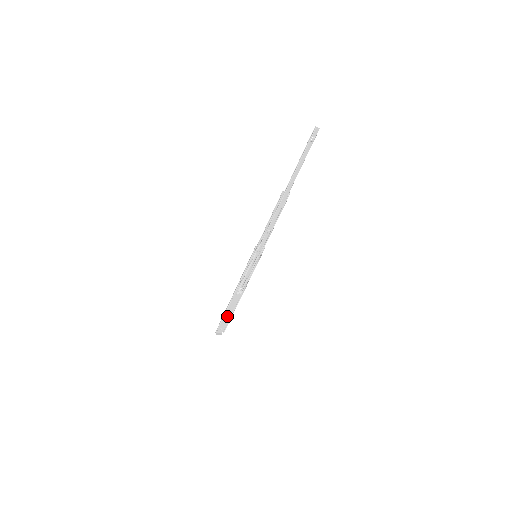
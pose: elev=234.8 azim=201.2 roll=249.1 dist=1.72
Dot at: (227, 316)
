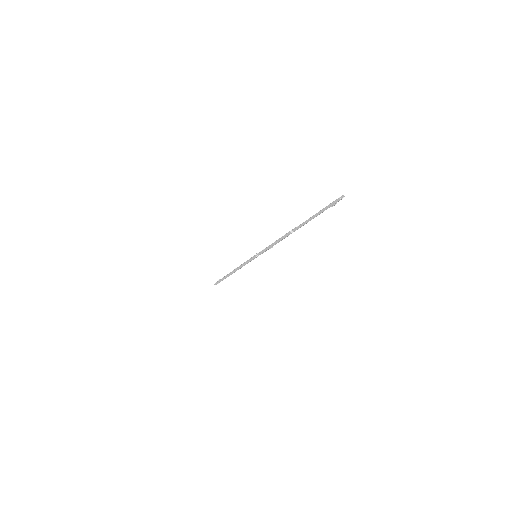
Dot at: occluded
